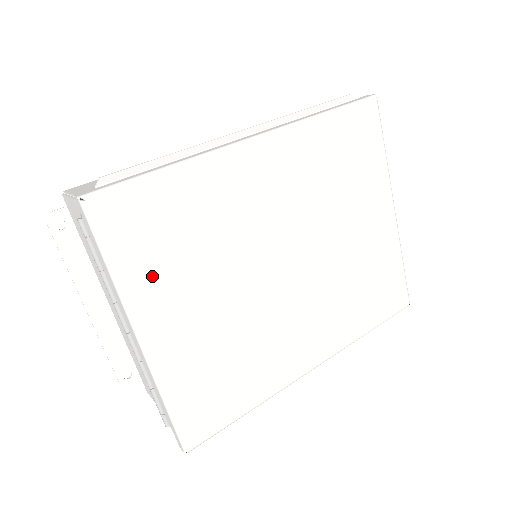
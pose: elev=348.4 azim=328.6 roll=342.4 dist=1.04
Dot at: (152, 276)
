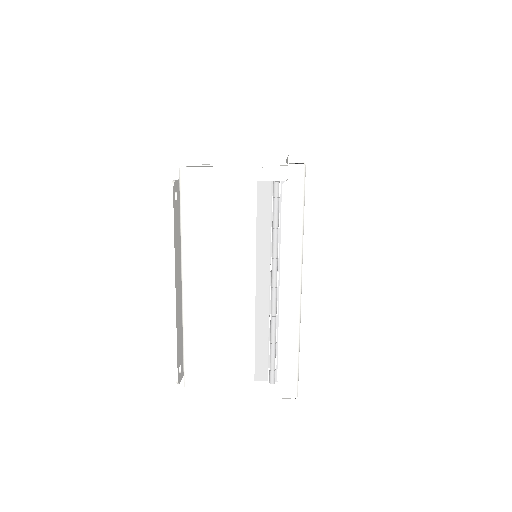
Dot at: occluded
